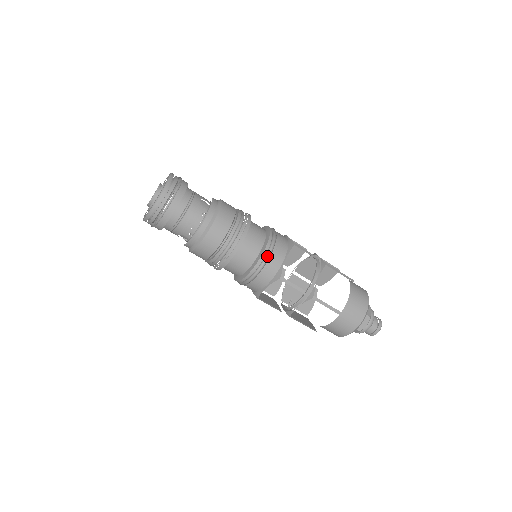
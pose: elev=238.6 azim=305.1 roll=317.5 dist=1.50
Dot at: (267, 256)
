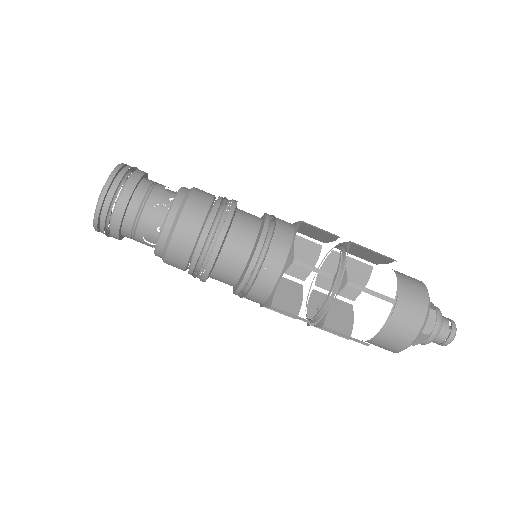
Dot at: (268, 239)
